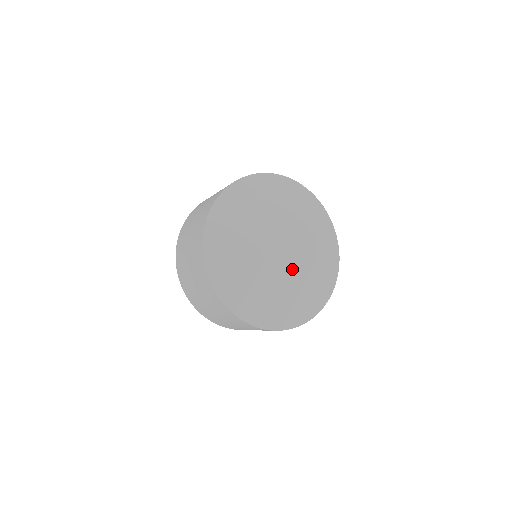
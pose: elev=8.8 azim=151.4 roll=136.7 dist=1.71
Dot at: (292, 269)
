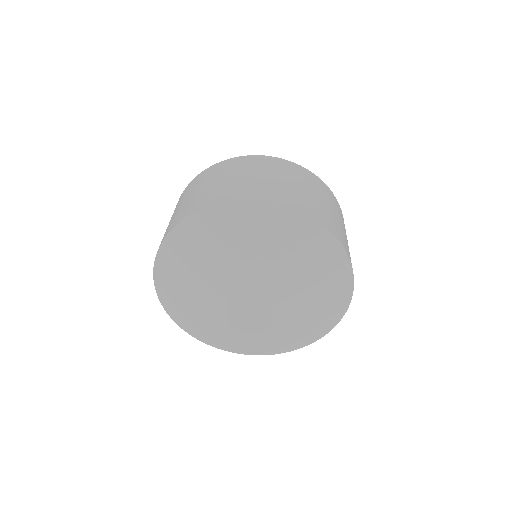
Dot at: (235, 318)
